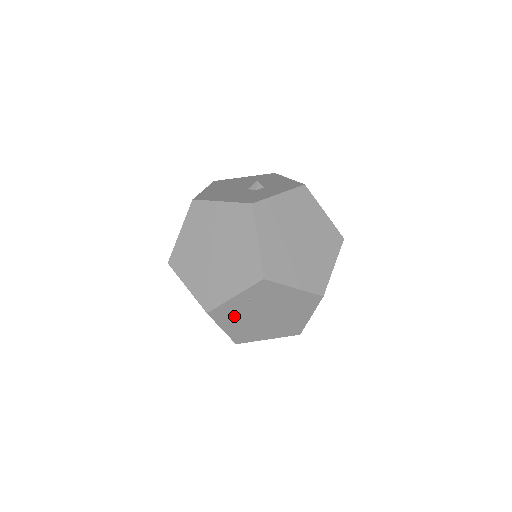
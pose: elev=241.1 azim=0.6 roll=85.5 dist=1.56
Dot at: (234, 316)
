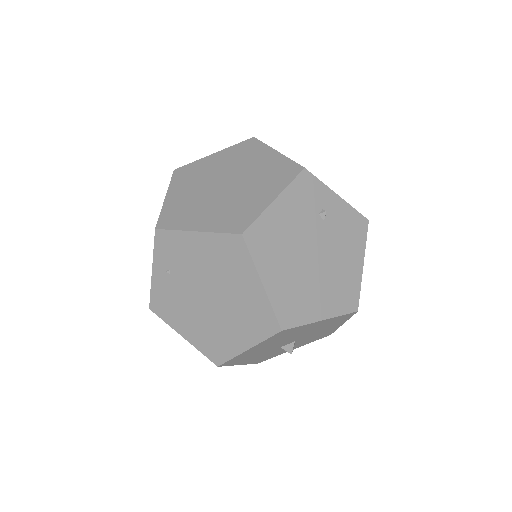
Dot at: (177, 307)
